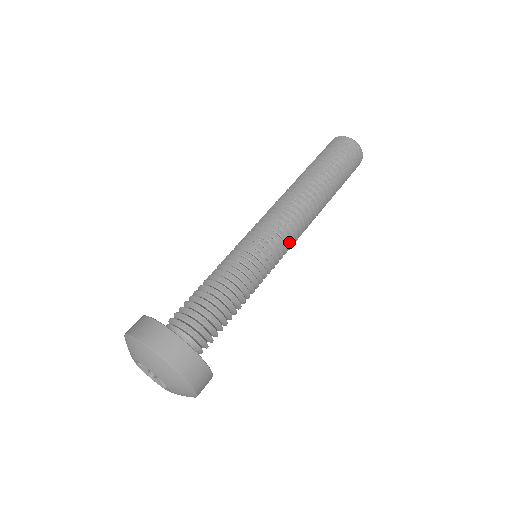
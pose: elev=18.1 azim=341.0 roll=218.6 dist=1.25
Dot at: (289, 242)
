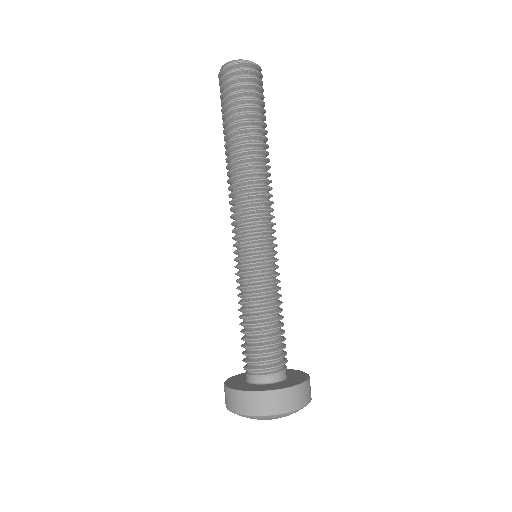
Dot at: occluded
